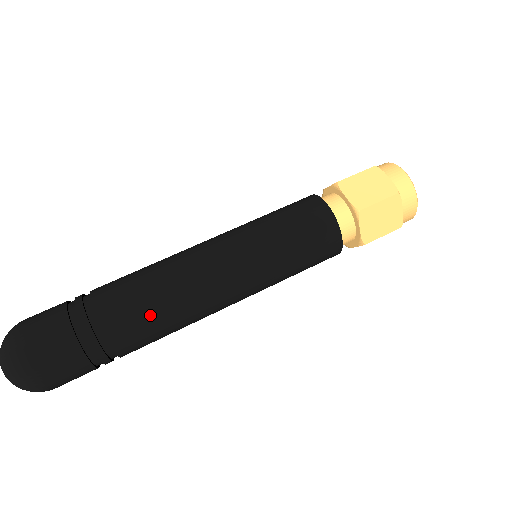
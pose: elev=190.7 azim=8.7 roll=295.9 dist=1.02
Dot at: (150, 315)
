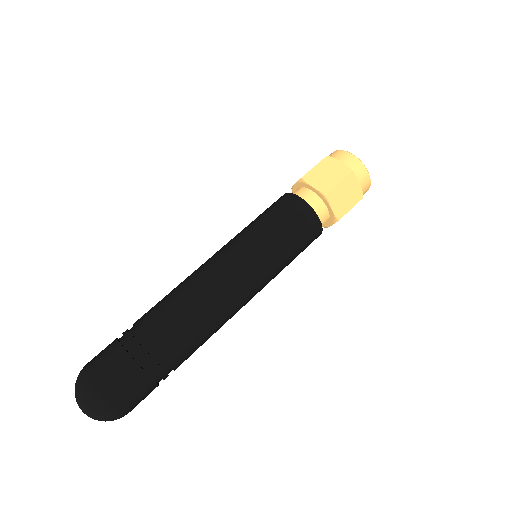
Dot at: (202, 344)
